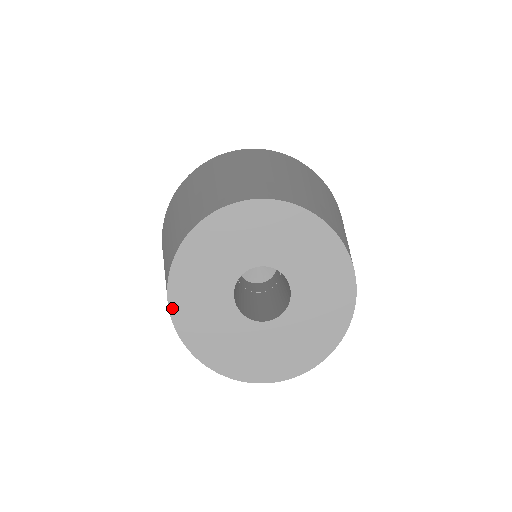
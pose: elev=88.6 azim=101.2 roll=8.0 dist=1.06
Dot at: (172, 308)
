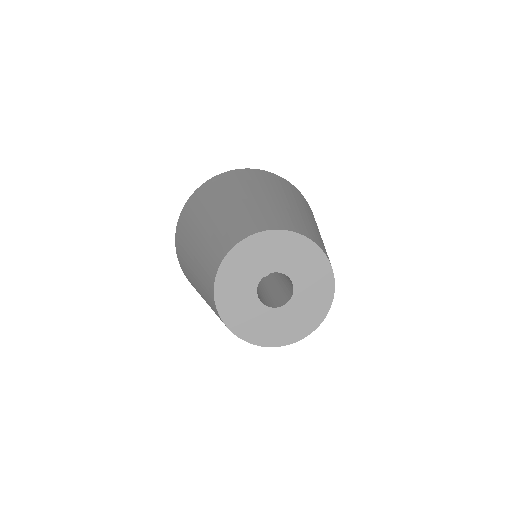
Dot at: (217, 301)
